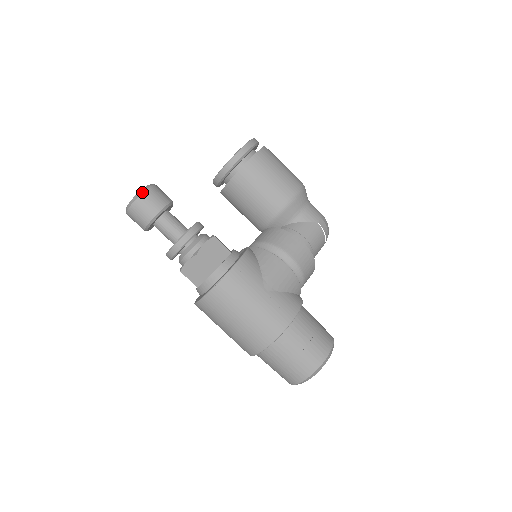
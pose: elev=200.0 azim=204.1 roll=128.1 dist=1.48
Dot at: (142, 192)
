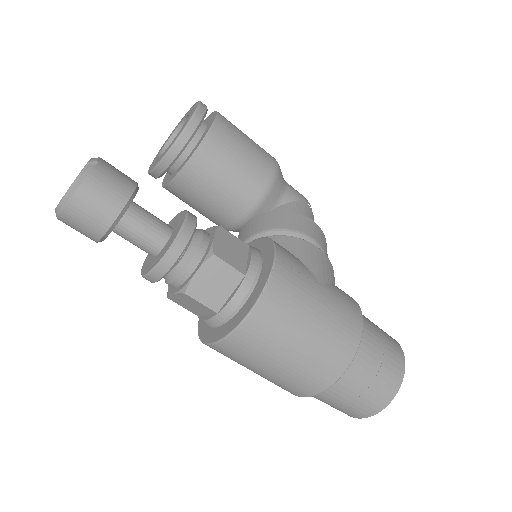
Dot at: (92, 166)
